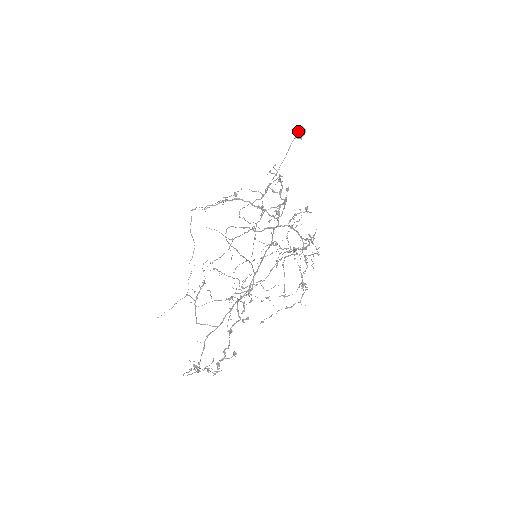
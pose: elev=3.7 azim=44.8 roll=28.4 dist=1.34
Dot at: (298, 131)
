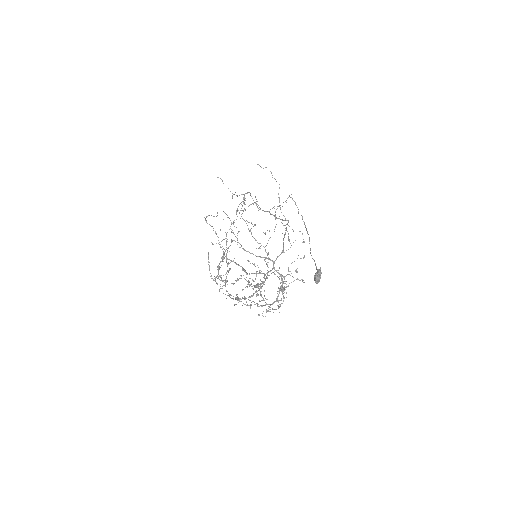
Dot at: occluded
